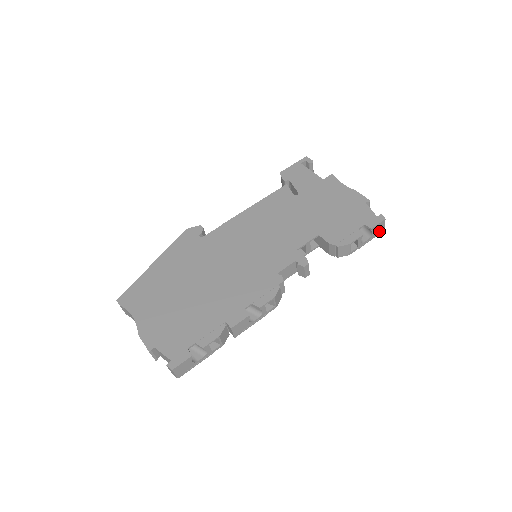
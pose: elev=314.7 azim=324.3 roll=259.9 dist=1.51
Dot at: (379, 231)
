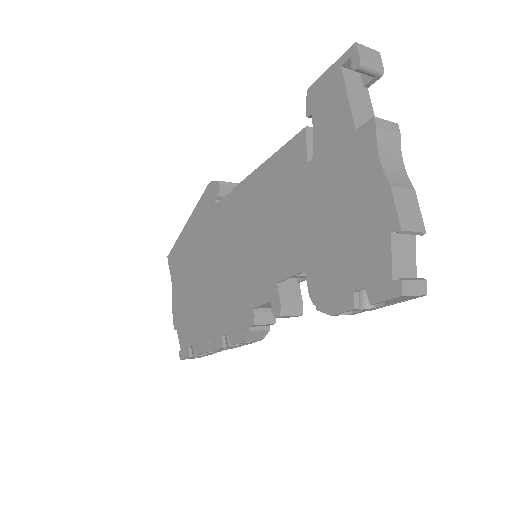
Dot at: (408, 298)
